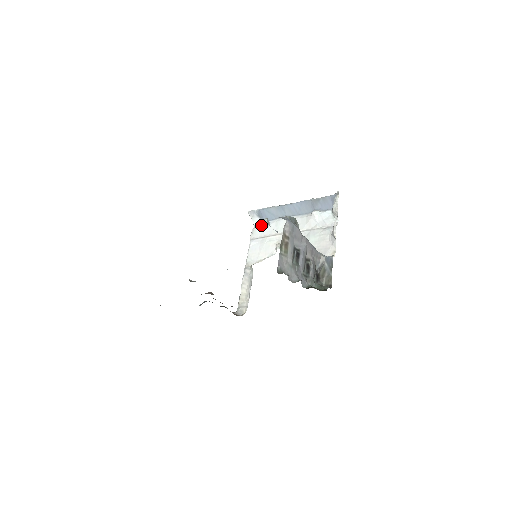
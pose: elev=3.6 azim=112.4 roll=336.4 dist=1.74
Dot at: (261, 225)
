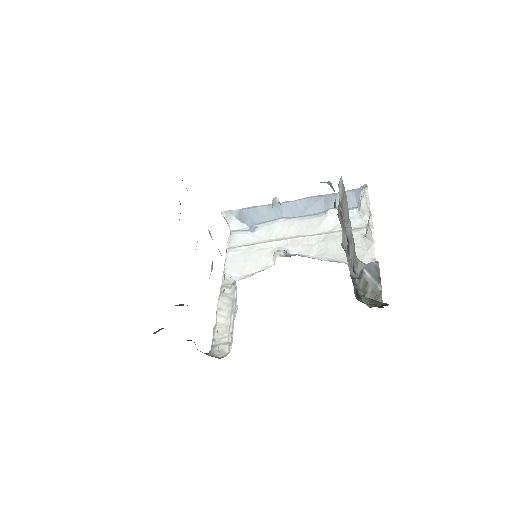
Dot at: (244, 230)
